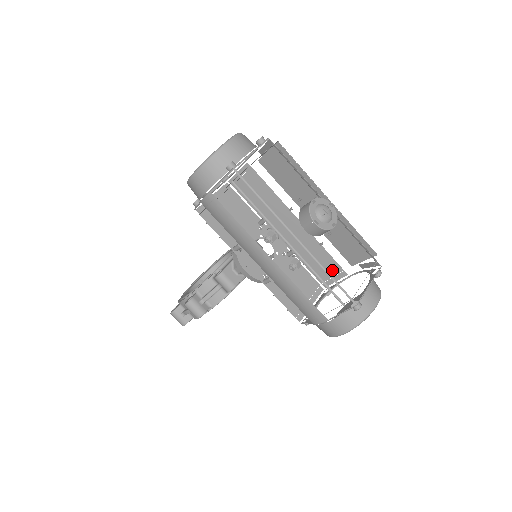
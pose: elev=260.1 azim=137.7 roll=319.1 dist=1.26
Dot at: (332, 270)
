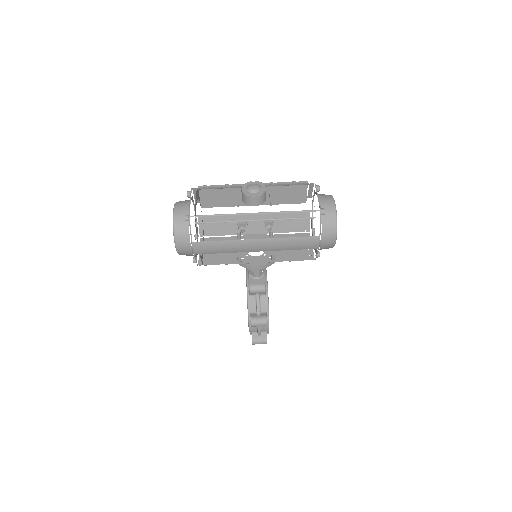
Dot at: occluded
